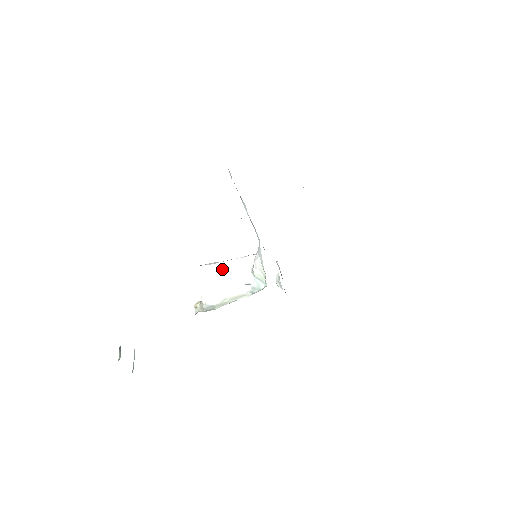
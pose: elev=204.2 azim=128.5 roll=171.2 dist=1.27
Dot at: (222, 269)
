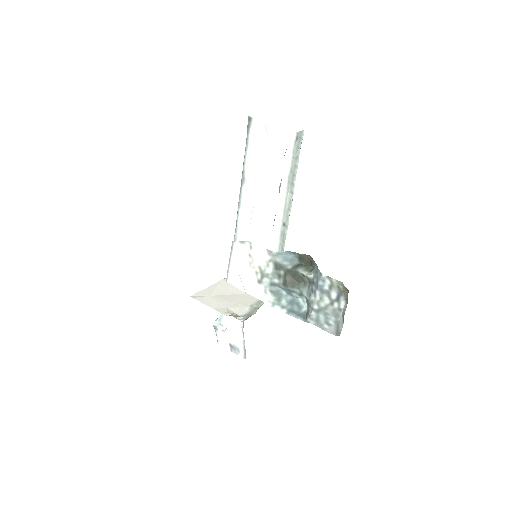
Dot at: (220, 289)
